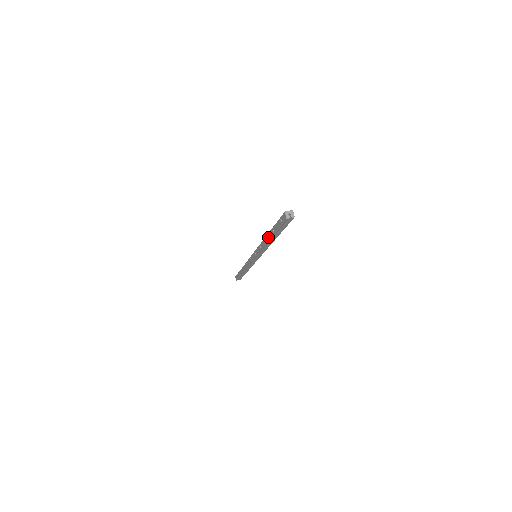
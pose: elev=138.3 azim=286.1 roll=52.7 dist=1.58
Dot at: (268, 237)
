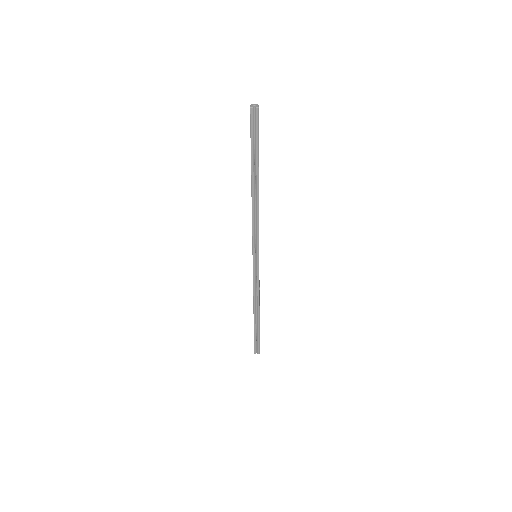
Dot at: (251, 181)
